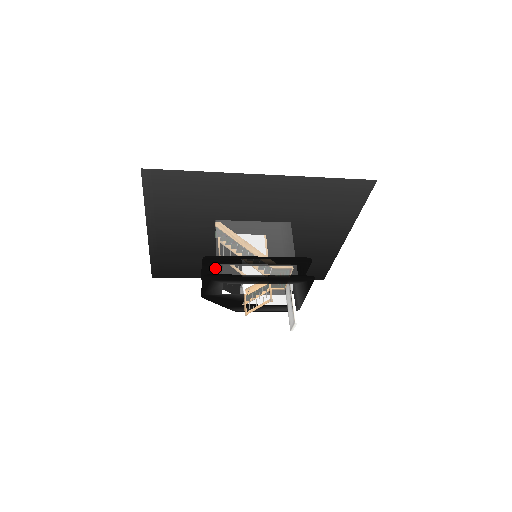
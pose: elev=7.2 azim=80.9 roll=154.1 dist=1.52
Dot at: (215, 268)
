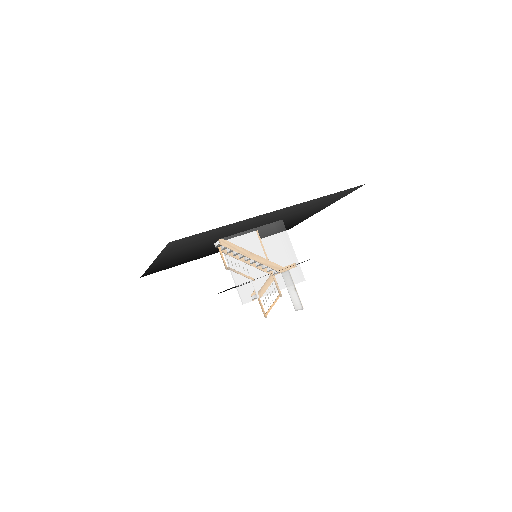
Dot at: (233, 287)
